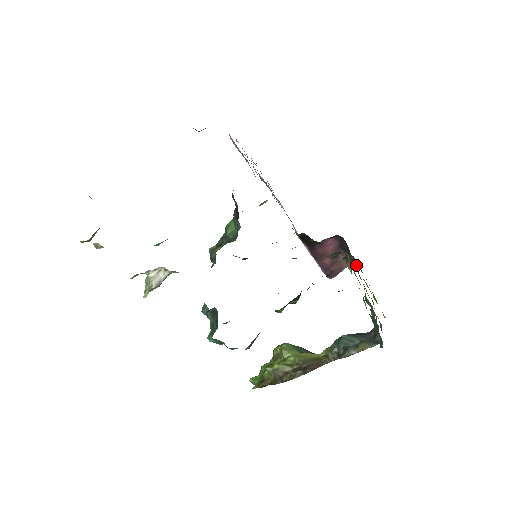
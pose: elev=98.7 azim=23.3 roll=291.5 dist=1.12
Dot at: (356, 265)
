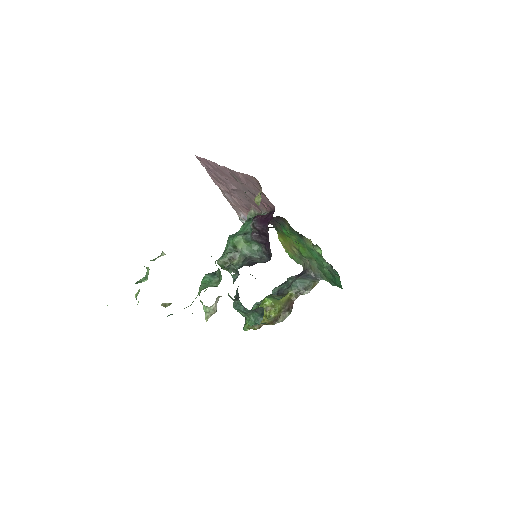
Dot at: (272, 223)
